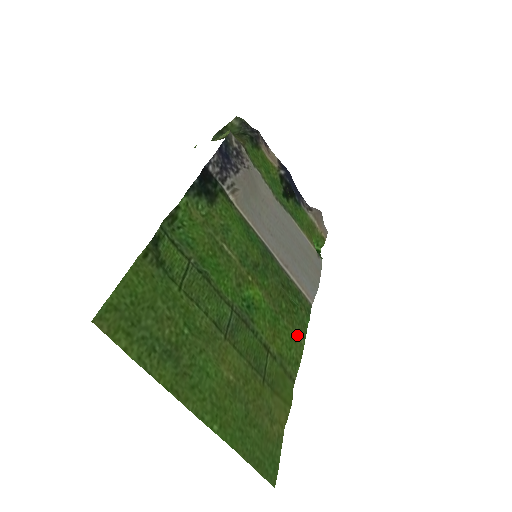
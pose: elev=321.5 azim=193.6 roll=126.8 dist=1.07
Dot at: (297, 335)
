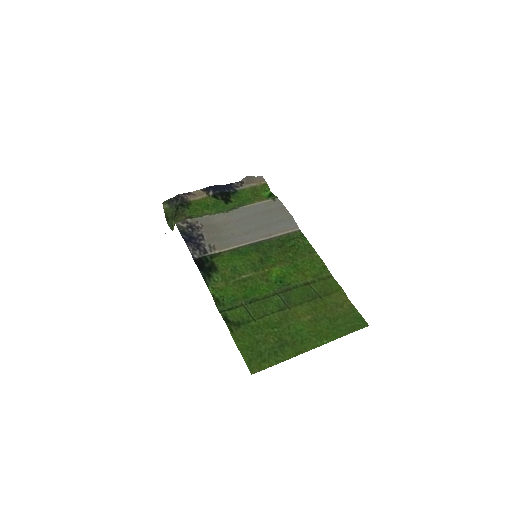
Dot at: (310, 256)
